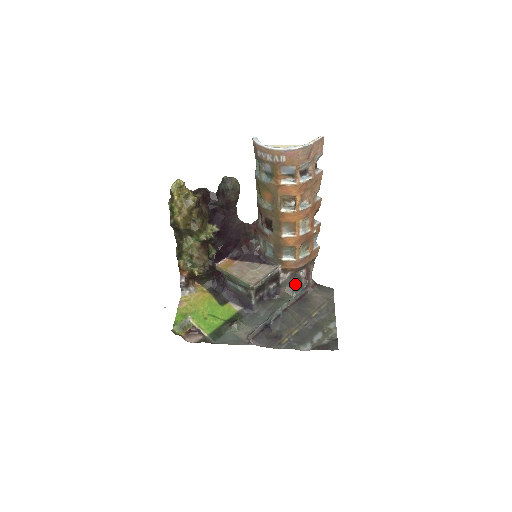
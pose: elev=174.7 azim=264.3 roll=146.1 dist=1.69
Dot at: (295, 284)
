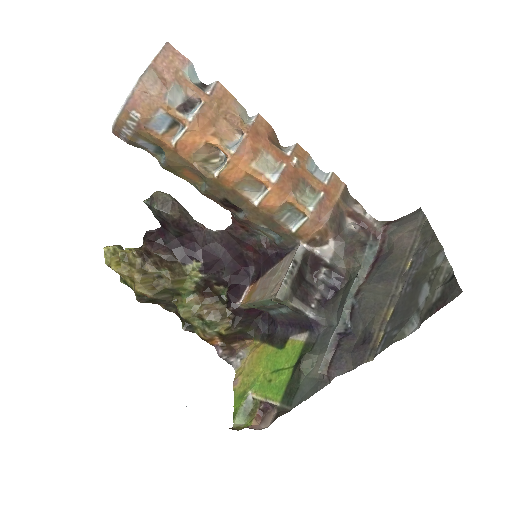
Dot at: (352, 247)
